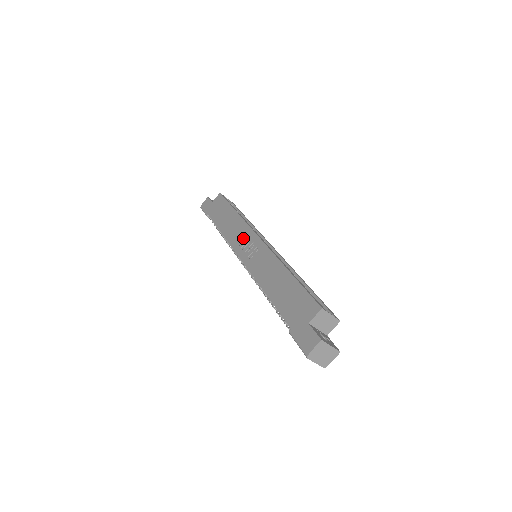
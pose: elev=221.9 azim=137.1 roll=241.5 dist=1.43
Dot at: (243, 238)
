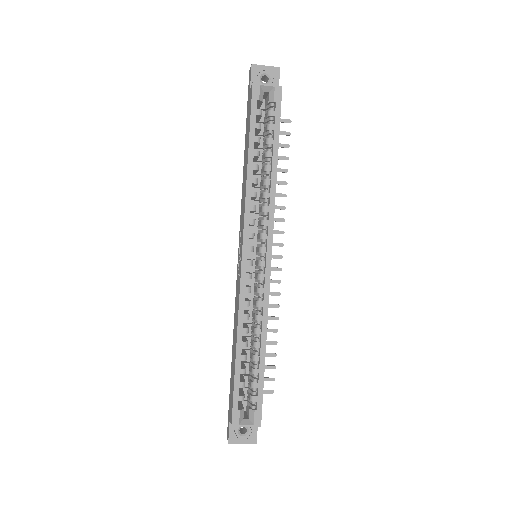
Dot at: occluded
